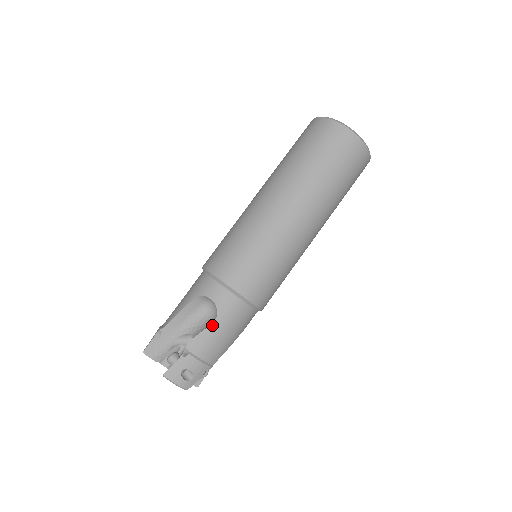
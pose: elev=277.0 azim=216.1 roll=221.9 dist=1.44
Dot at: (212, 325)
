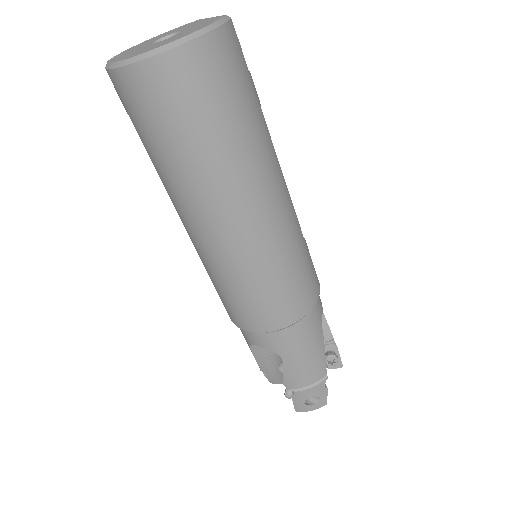
Dot at: (284, 363)
